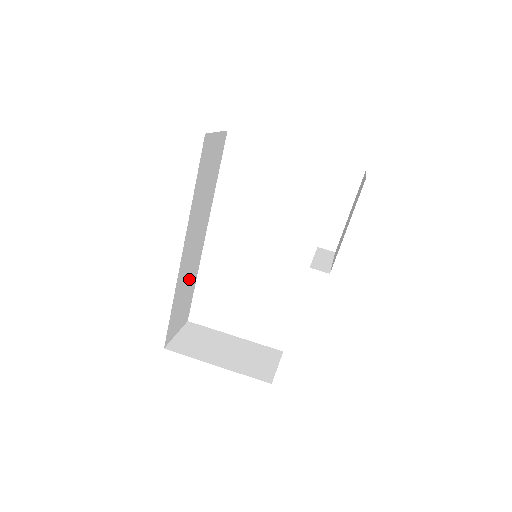
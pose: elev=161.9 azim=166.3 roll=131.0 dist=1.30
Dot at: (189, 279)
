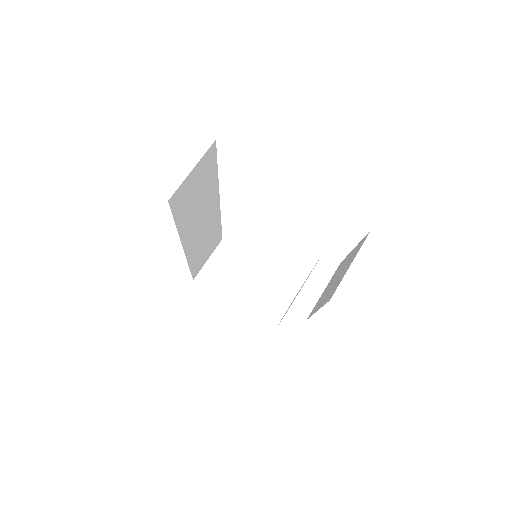
Dot at: (208, 236)
